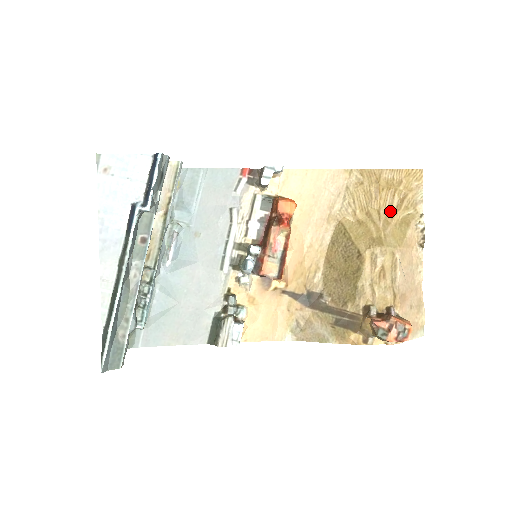
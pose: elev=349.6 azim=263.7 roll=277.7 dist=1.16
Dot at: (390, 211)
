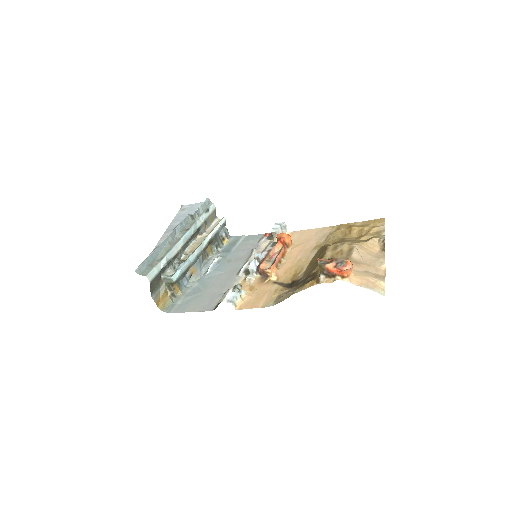
Dot at: (359, 237)
